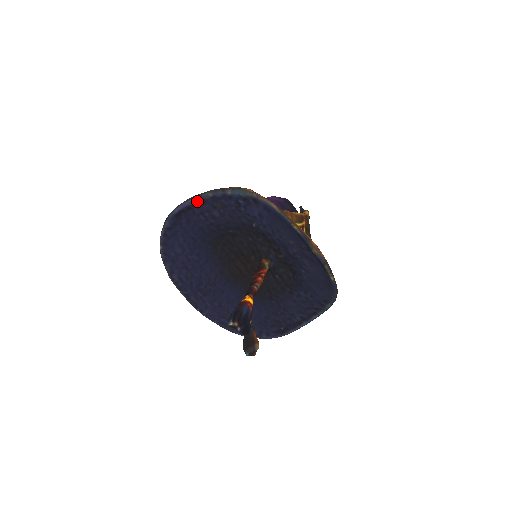
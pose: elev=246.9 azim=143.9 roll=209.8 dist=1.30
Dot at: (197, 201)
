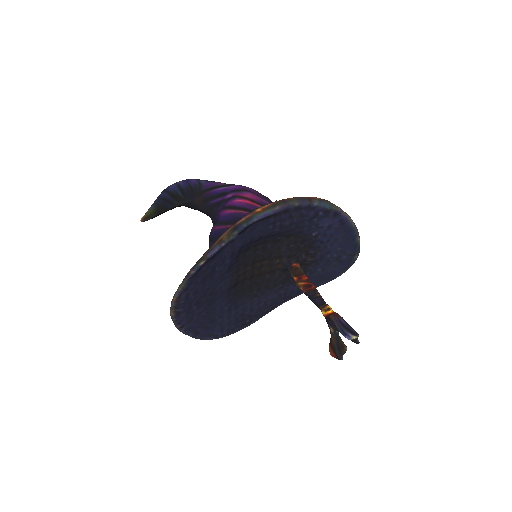
Dot at: (281, 210)
